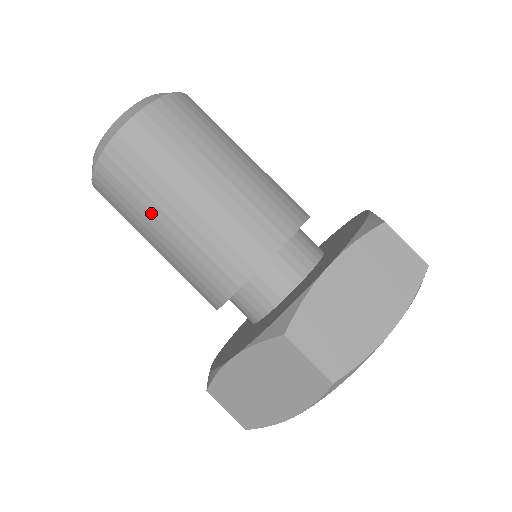
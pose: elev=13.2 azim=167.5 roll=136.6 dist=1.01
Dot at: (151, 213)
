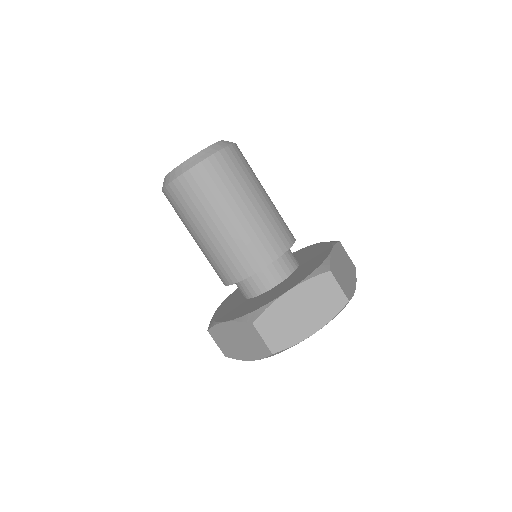
Dot at: (195, 225)
